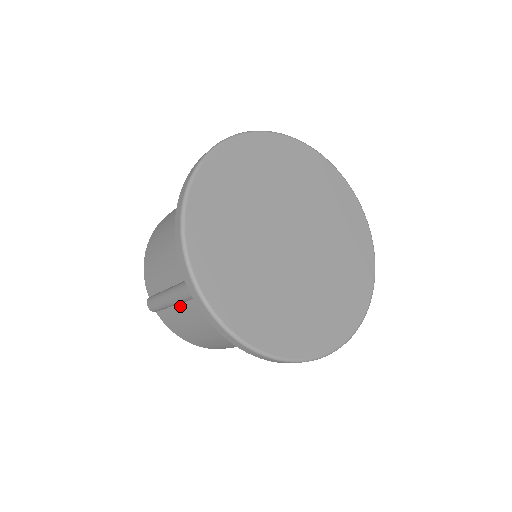
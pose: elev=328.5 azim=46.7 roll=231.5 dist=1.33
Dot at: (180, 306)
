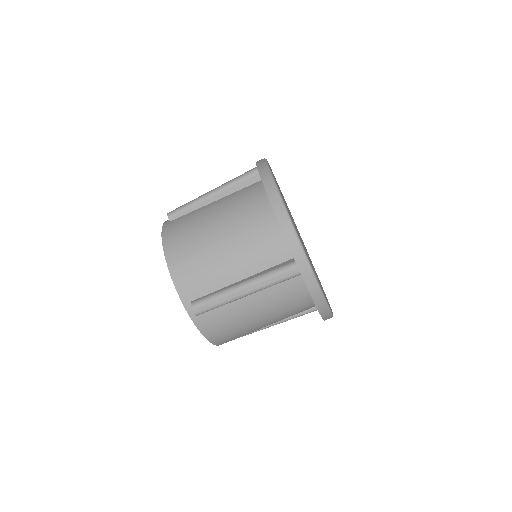
Dot at: (240, 299)
